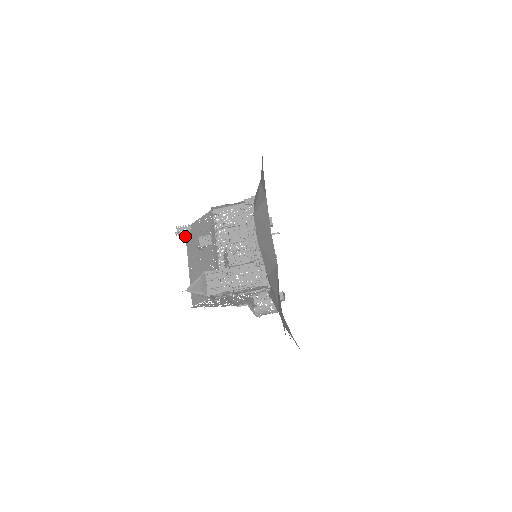
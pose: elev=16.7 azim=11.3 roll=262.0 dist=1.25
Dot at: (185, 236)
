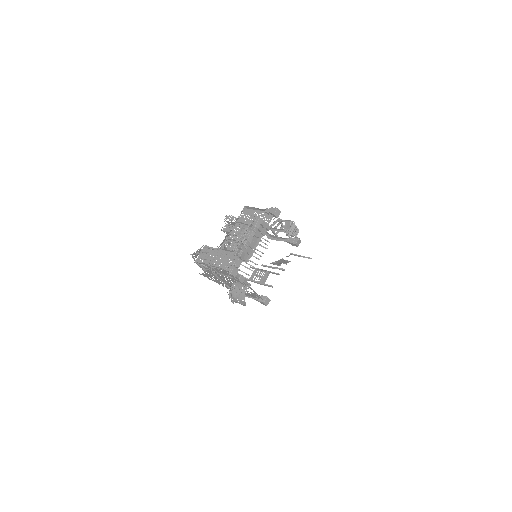
Dot at: occluded
